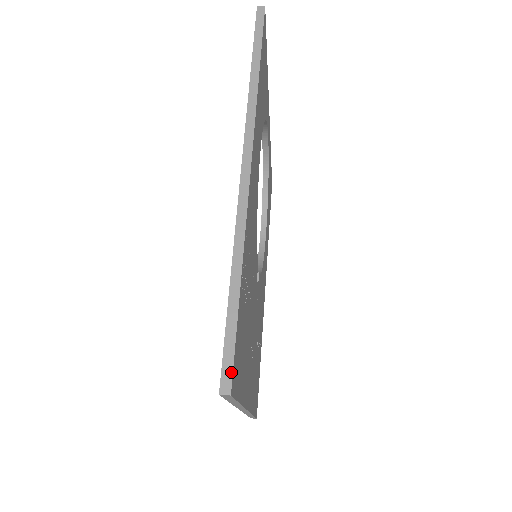
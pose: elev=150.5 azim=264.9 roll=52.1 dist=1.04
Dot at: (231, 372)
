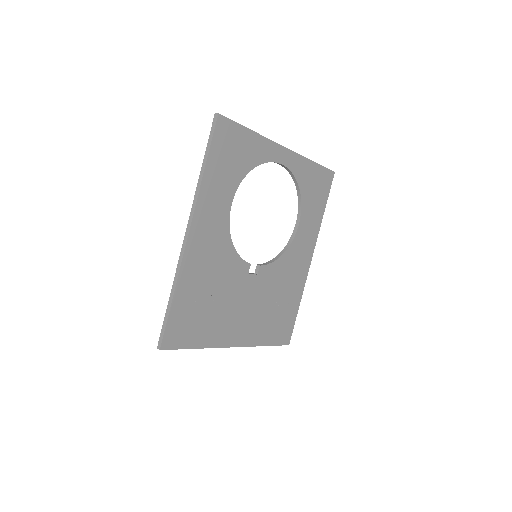
Dot at: (162, 340)
